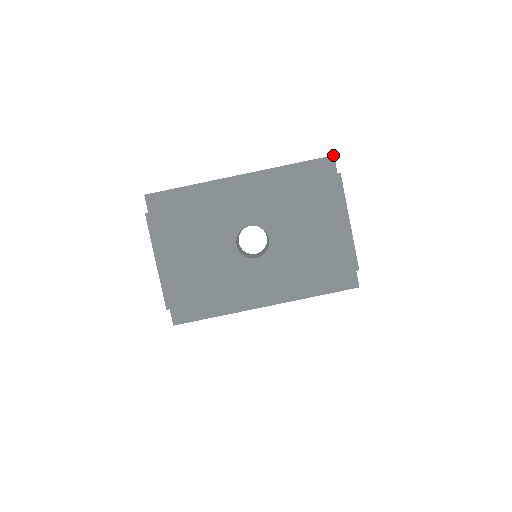
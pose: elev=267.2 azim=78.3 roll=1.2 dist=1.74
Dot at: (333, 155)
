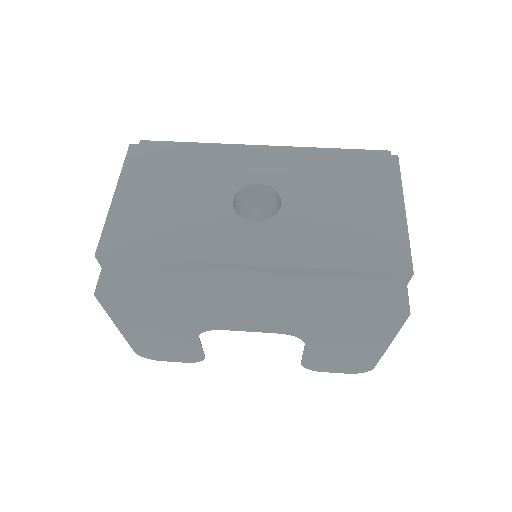
Dot at: occluded
